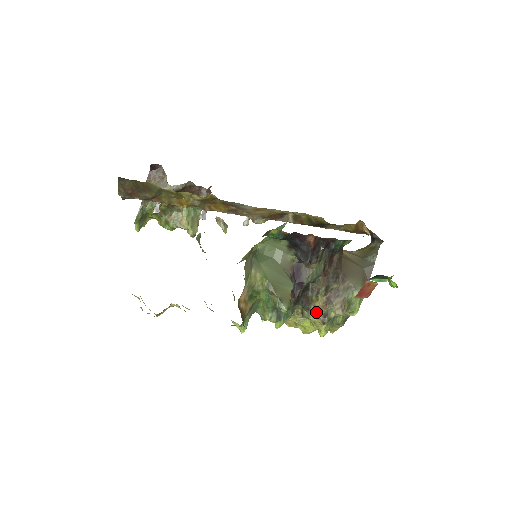
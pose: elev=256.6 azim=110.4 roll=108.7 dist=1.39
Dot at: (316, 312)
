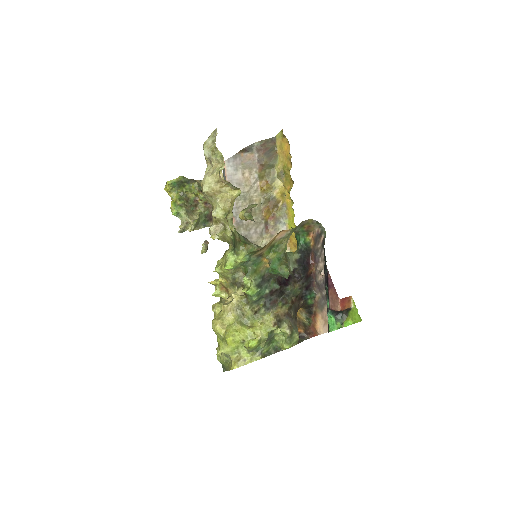
Dot at: (275, 314)
